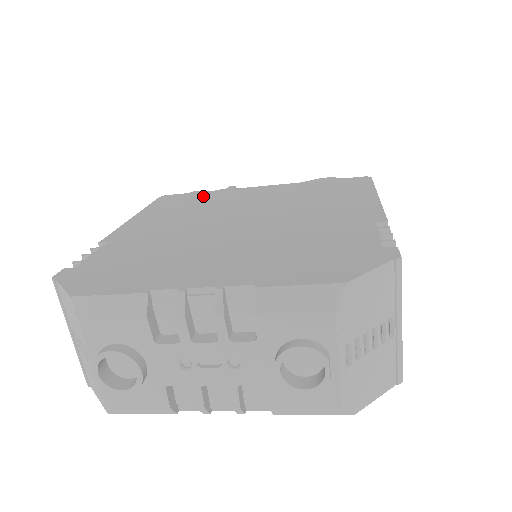
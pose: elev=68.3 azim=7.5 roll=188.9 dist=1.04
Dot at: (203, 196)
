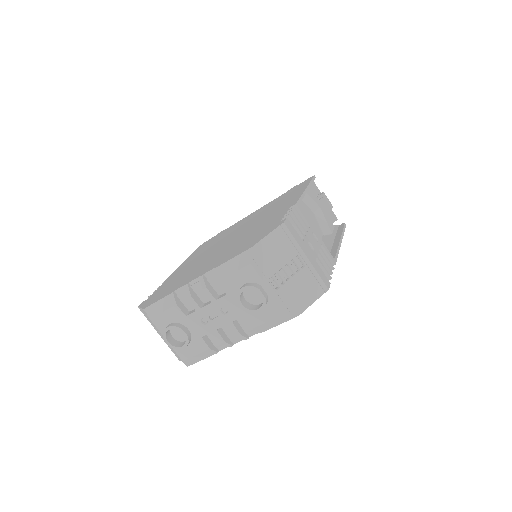
Dot at: (221, 234)
